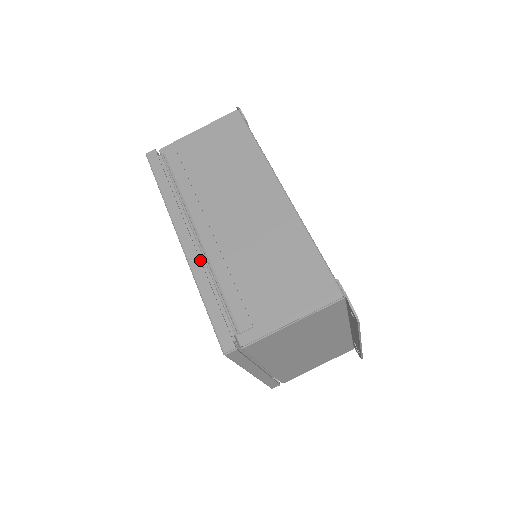
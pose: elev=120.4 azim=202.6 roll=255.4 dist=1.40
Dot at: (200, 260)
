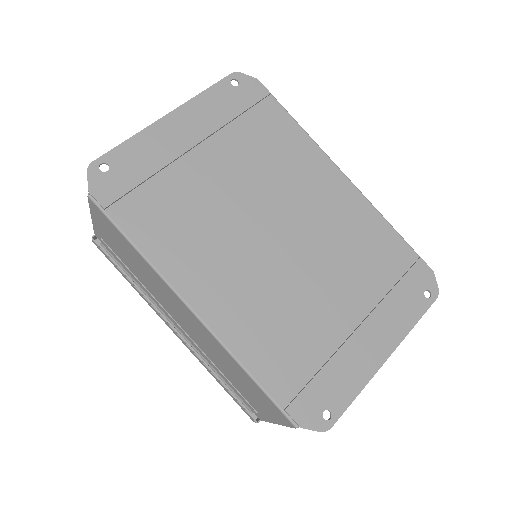
Dot at: (194, 353)
